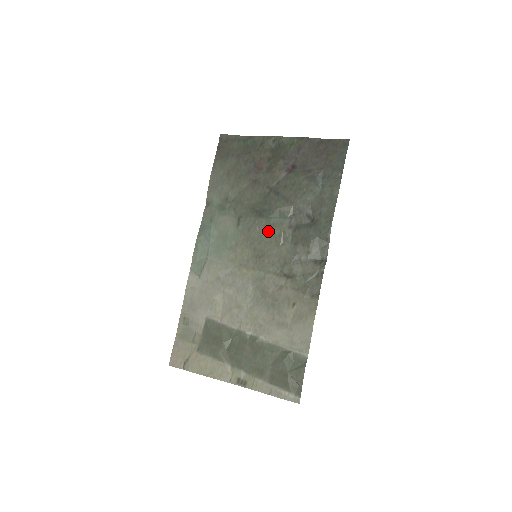
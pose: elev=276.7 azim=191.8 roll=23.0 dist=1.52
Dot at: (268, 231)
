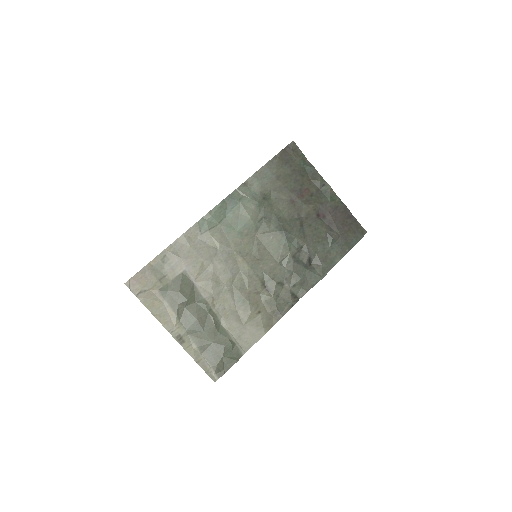
Dot at: (277, 246)
